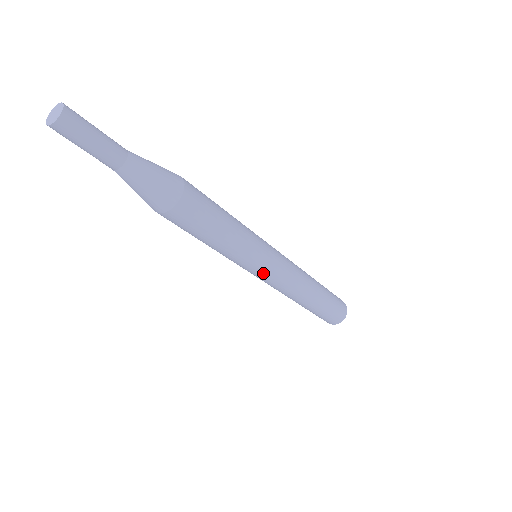
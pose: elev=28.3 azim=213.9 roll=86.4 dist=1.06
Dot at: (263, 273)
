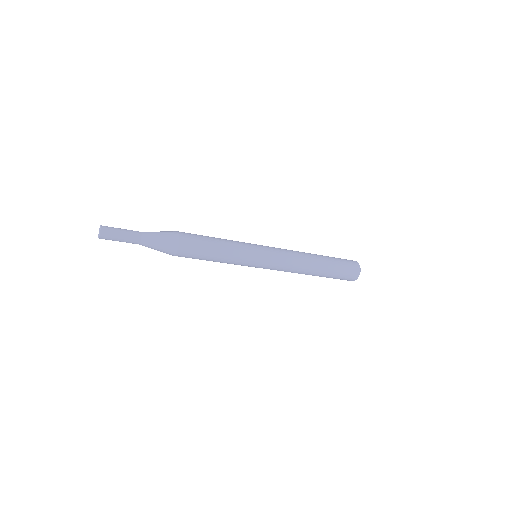
Dot at: (262, 267)
